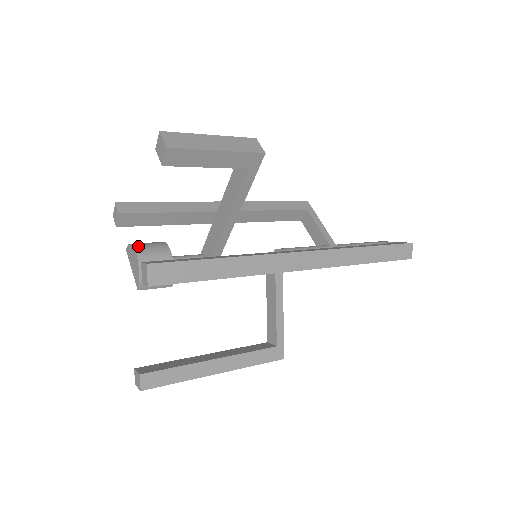
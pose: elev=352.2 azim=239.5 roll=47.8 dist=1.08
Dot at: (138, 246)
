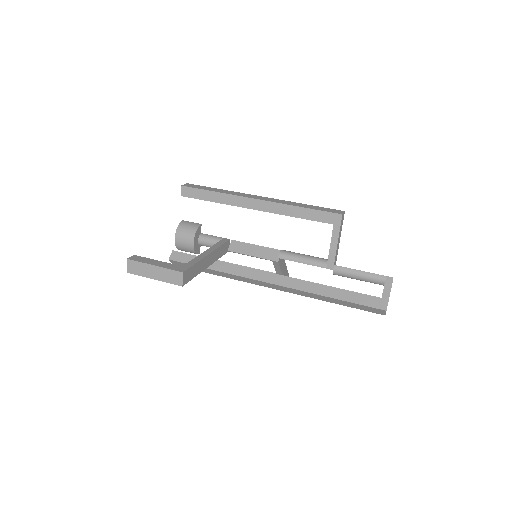
Dot at: (178, 234)
